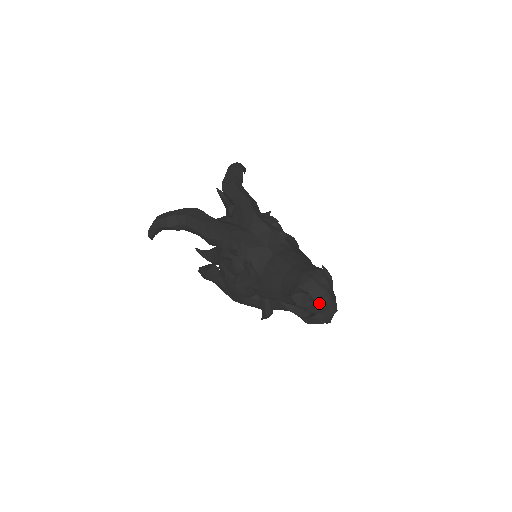
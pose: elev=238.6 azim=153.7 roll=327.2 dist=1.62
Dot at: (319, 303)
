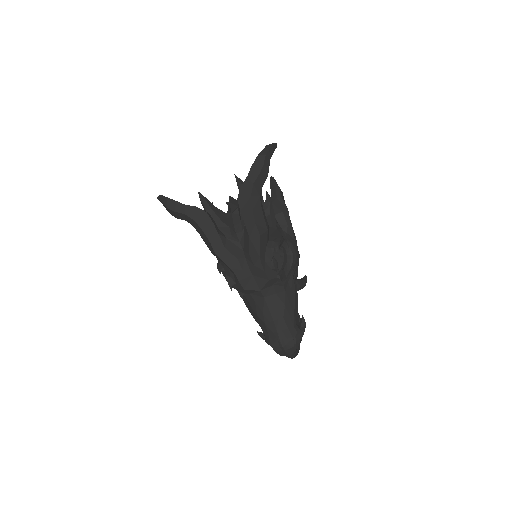
Dot at: occluded
